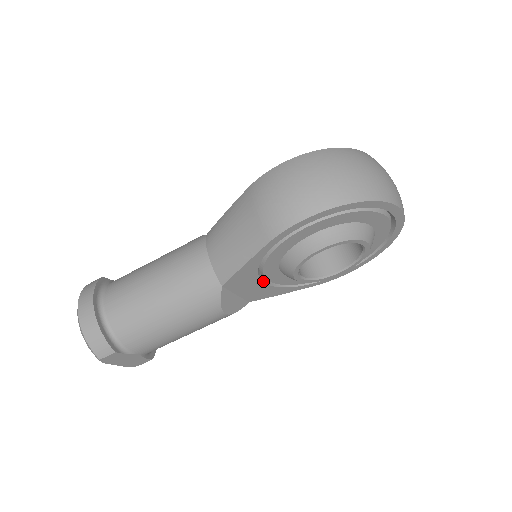
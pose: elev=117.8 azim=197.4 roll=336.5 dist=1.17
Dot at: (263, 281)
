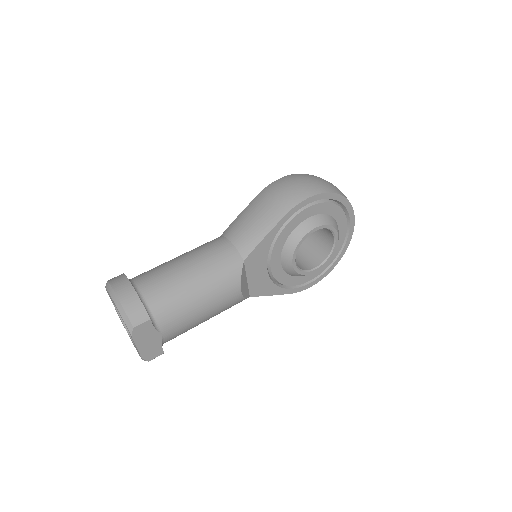
Dot at: (267, 268)
